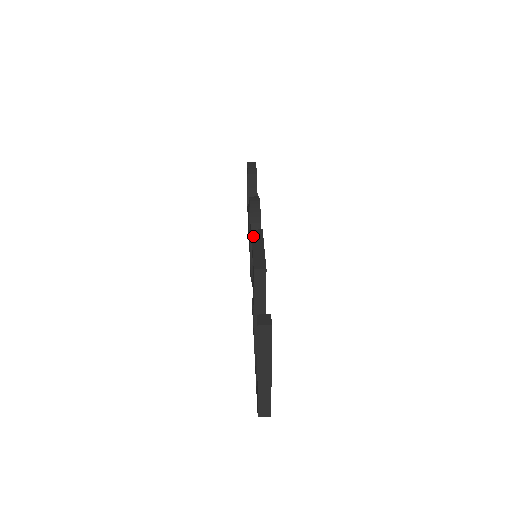
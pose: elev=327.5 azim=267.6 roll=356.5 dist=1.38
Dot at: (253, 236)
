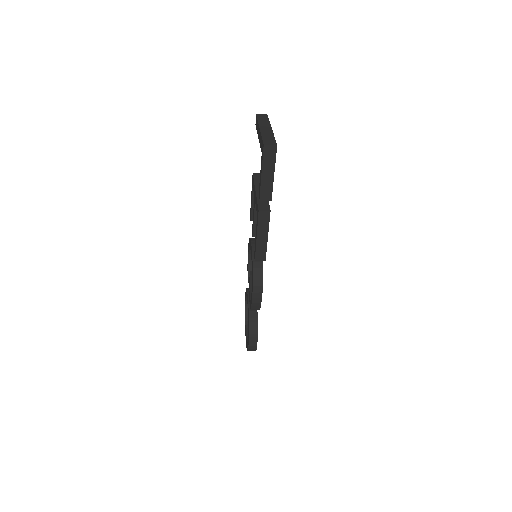
Dot at: occluded
